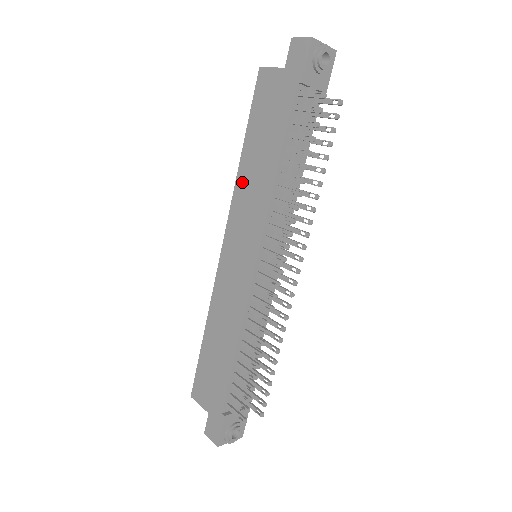
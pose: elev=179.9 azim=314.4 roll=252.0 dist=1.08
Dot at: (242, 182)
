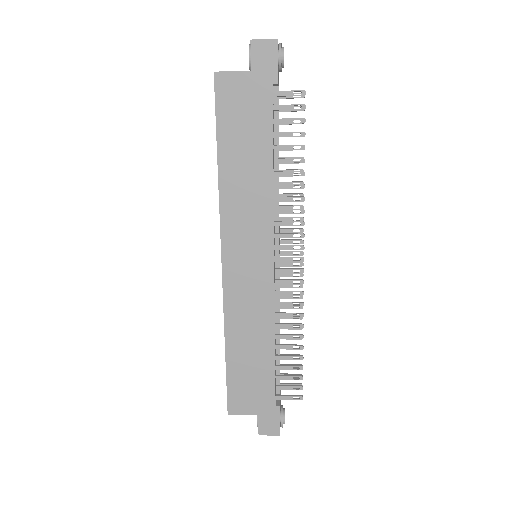
Dot at: (229, 192)
